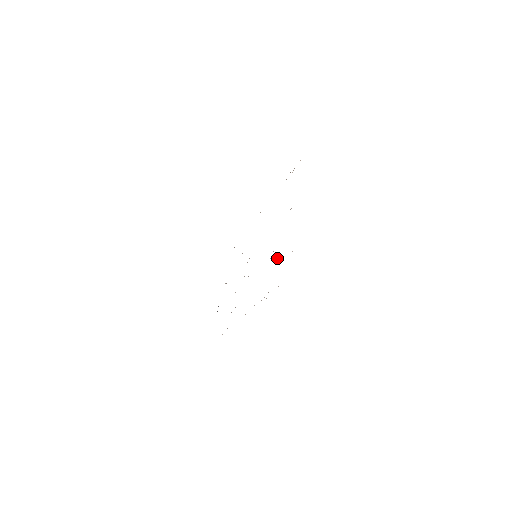
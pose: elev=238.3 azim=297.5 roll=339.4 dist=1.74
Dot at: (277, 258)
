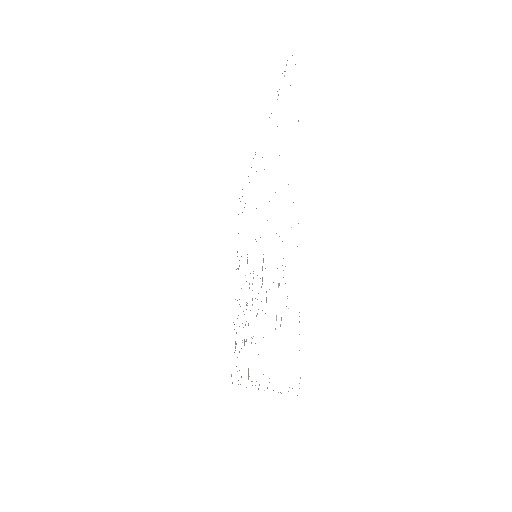
Dot at: occluded
